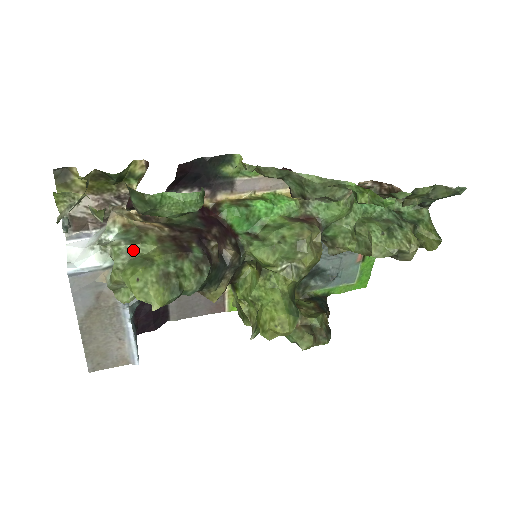
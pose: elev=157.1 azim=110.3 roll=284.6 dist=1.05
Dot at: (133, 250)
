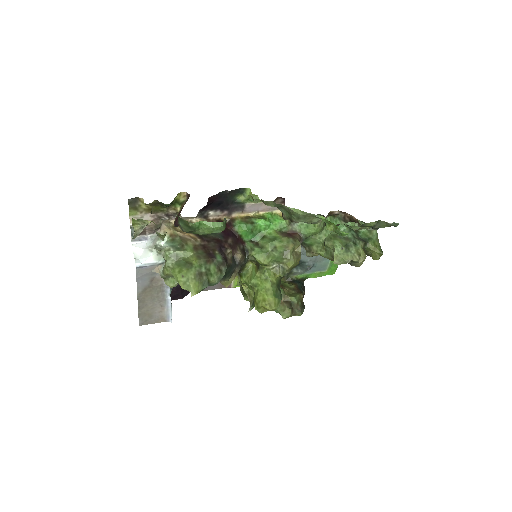
Dot at: (178, 255)
